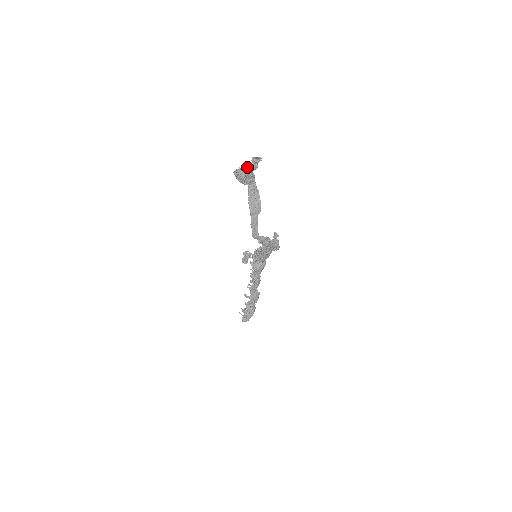
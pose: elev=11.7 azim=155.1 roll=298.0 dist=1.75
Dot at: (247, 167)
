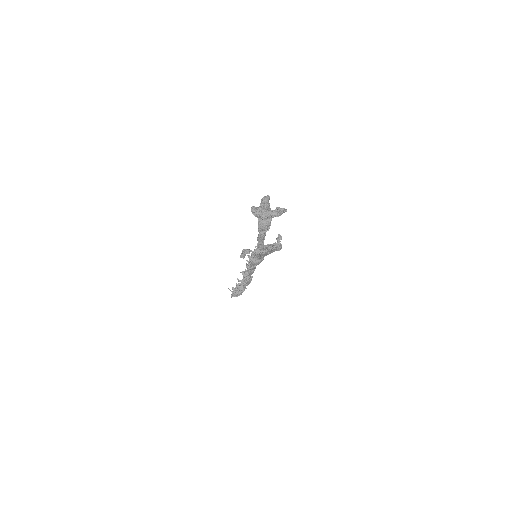
Dot at: (269, 213)
